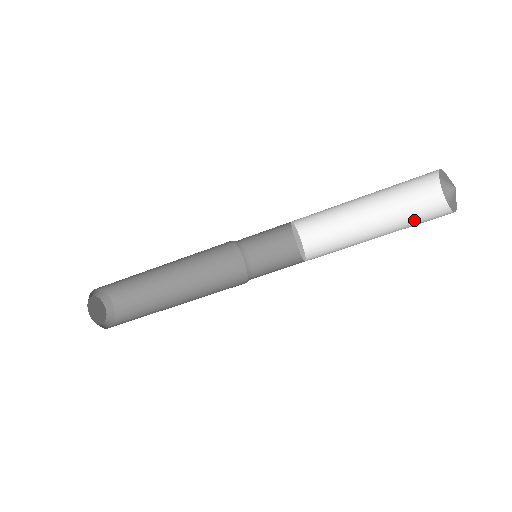
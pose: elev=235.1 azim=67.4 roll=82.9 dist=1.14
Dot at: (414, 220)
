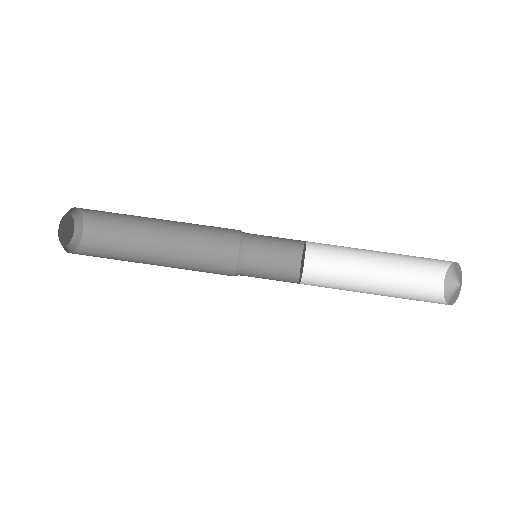
Dot at: occluded
